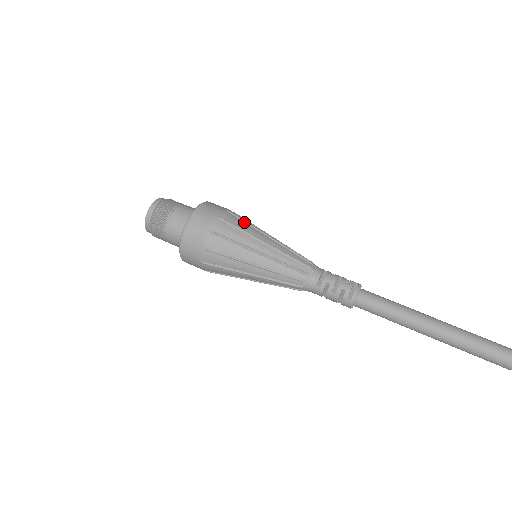
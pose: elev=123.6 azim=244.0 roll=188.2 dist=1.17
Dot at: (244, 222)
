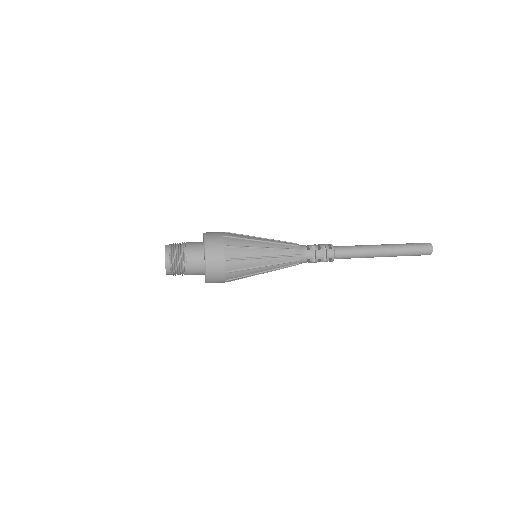
Dot at: occluded
